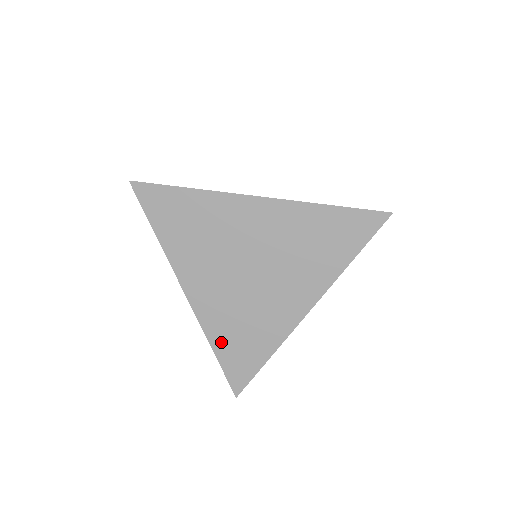
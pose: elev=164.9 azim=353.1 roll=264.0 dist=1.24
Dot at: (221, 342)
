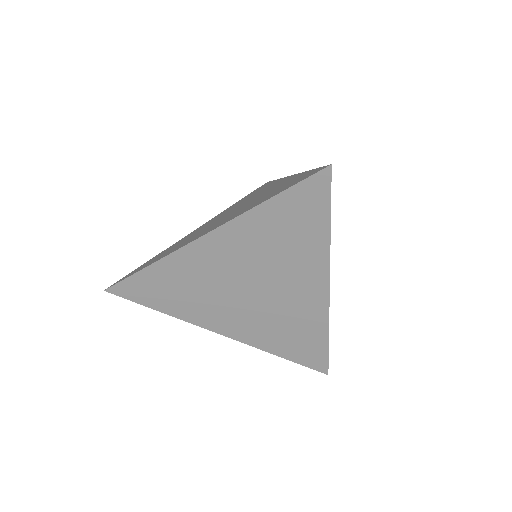
Dot at: (280, 348)
